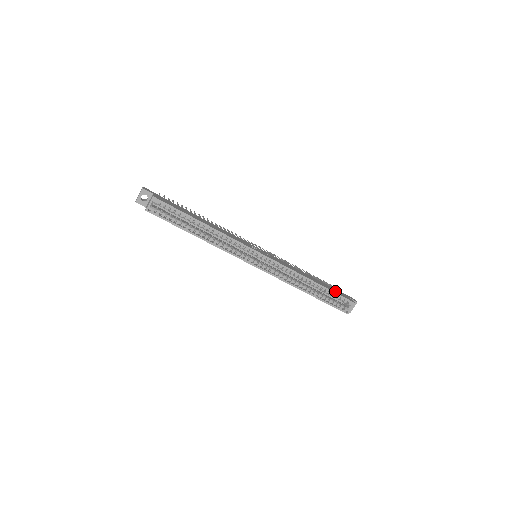
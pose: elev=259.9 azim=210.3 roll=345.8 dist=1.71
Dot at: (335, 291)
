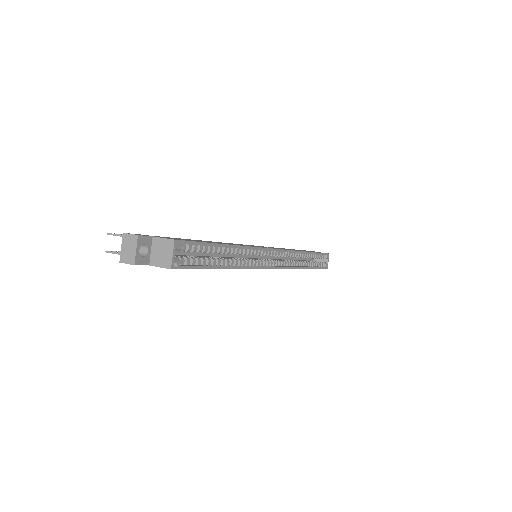
Dot at: occluded
